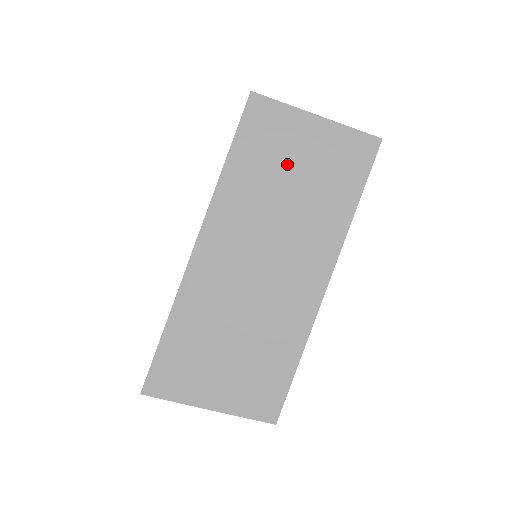
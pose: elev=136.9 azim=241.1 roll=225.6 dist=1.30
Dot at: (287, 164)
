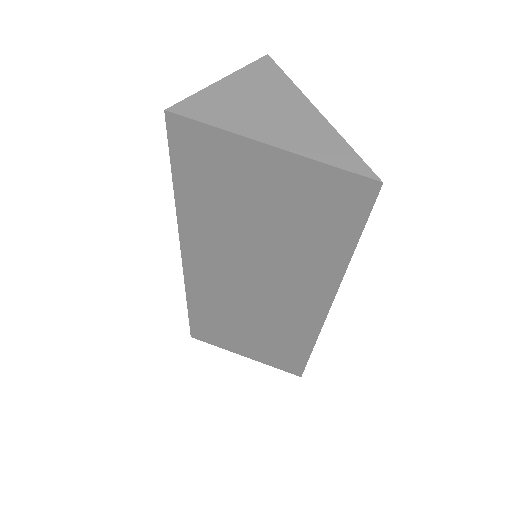
Dot at: (247, 203)
